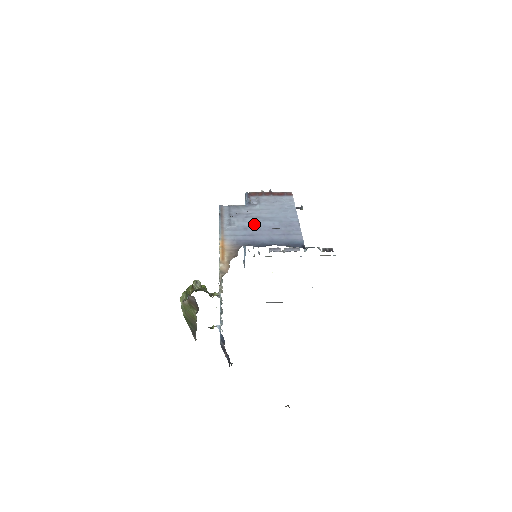
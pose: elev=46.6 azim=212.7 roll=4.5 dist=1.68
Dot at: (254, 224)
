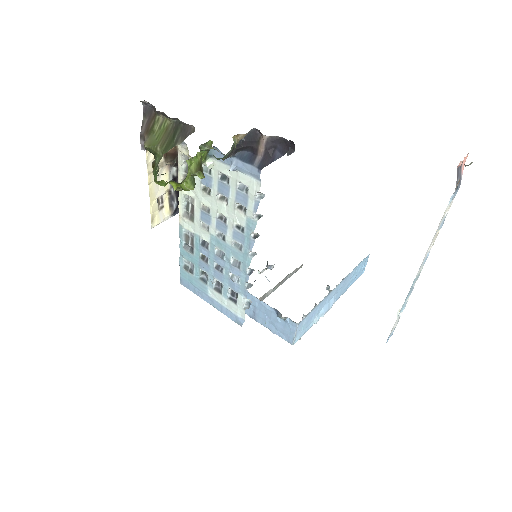
Dot at: occluded
